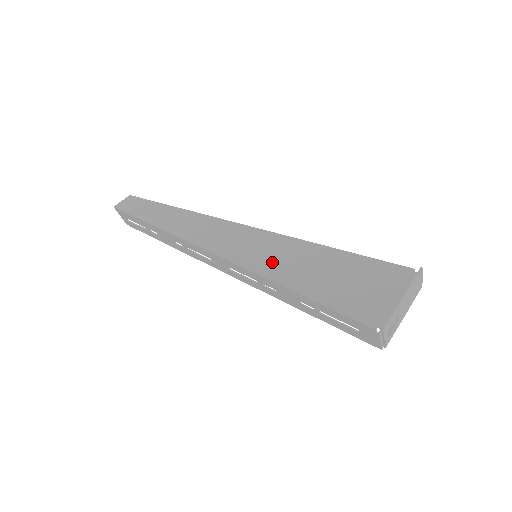
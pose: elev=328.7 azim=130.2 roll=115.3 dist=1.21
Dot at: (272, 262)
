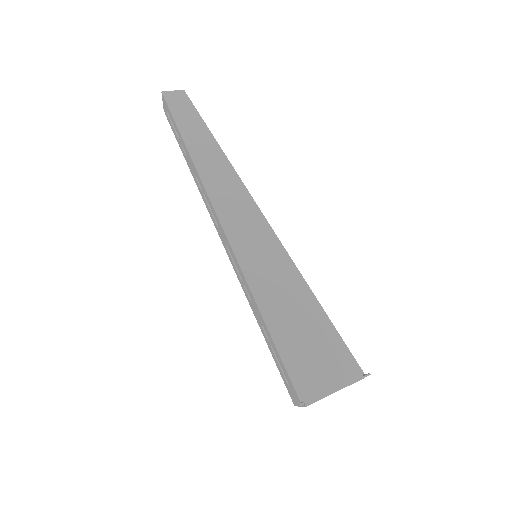
Dot at: (265, 278)
